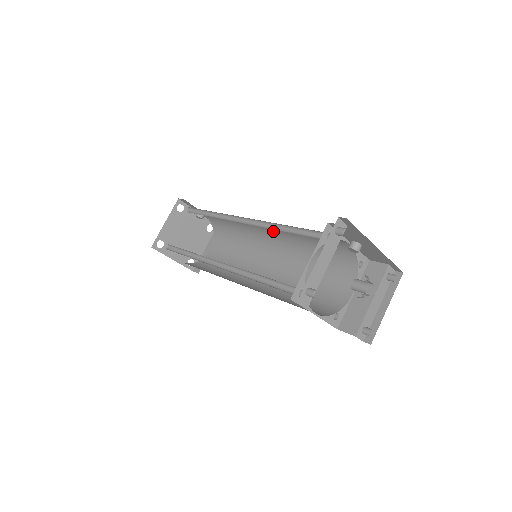
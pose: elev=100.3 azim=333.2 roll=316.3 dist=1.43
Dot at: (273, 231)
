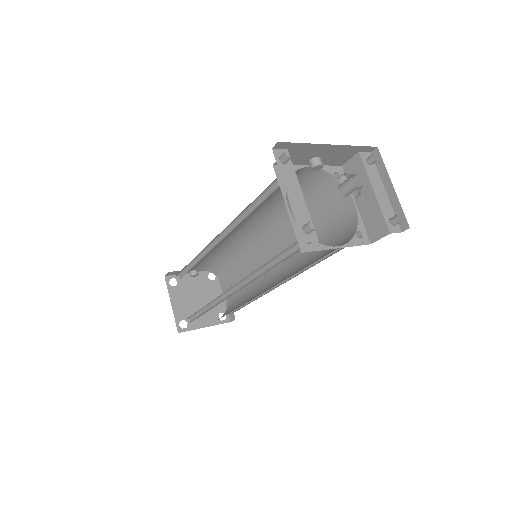
Dot at: (251, 225)
